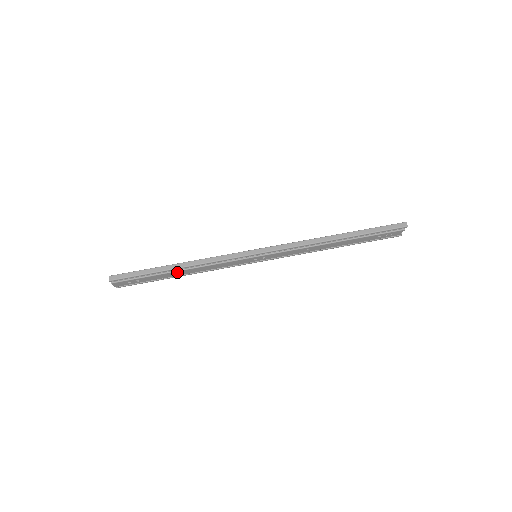
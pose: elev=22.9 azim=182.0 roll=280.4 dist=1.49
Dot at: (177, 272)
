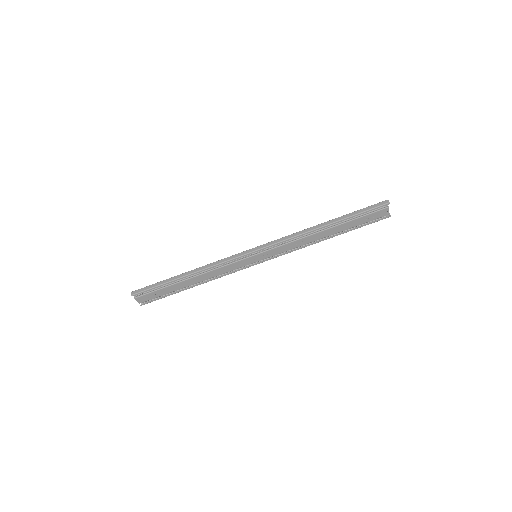
Dot at: (188, 280)
